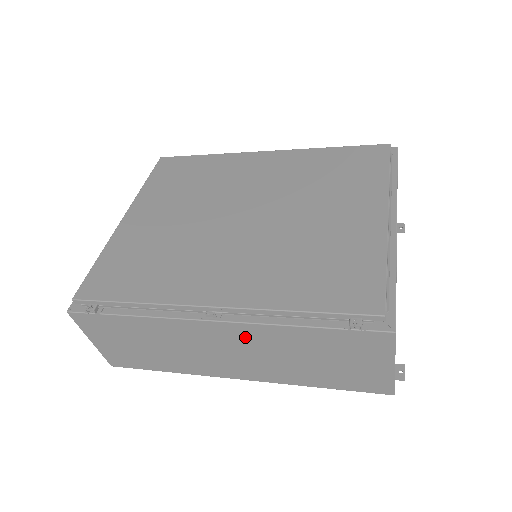
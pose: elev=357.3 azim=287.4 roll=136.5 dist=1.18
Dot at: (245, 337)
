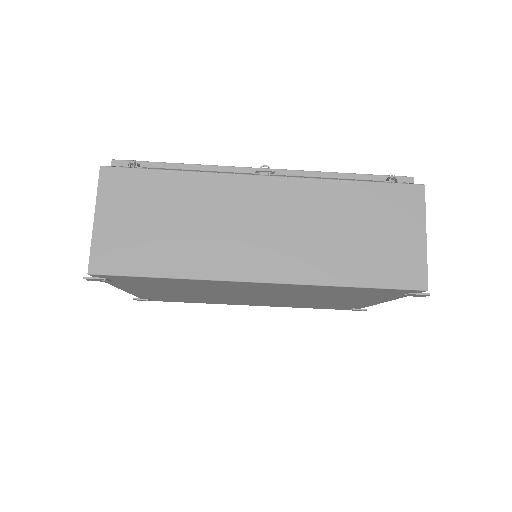
Dot at: (291, 199)
